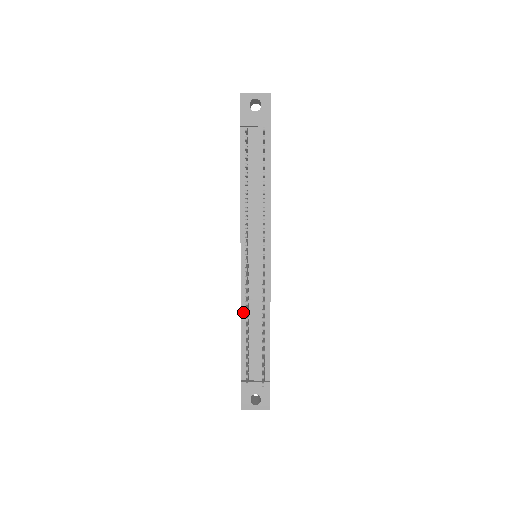
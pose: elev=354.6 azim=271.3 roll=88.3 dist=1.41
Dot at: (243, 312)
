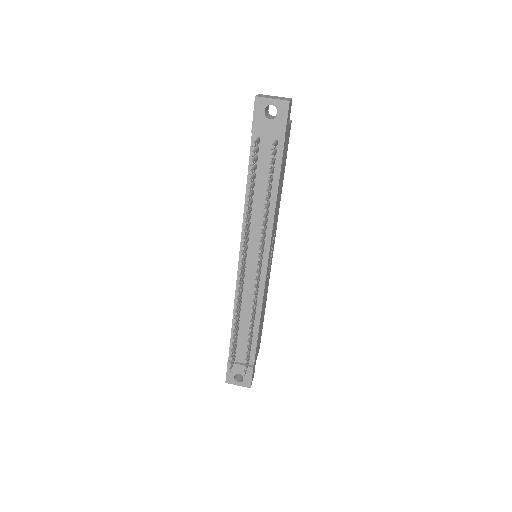
Dot at: occluded
